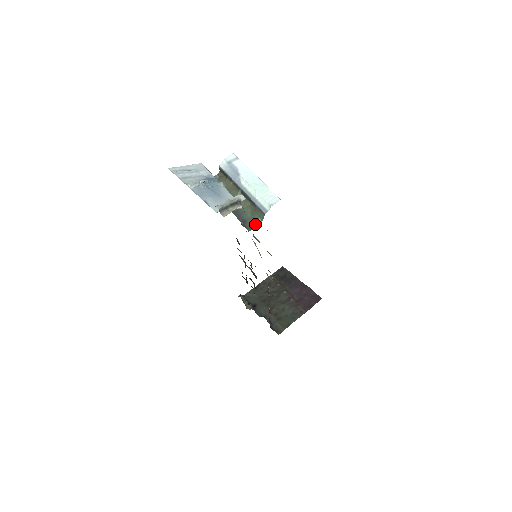
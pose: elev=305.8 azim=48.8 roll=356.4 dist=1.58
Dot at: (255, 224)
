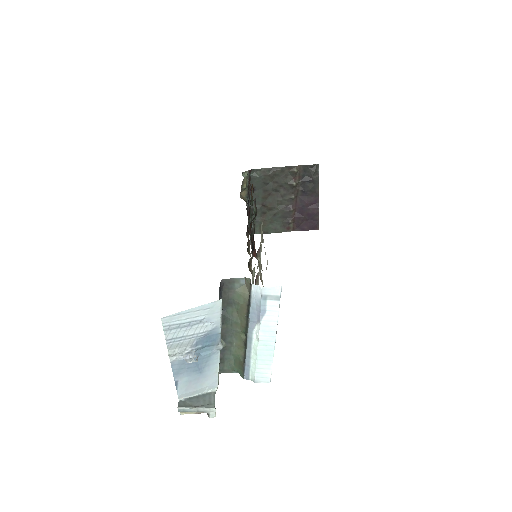
Dot at: (230, 370)
